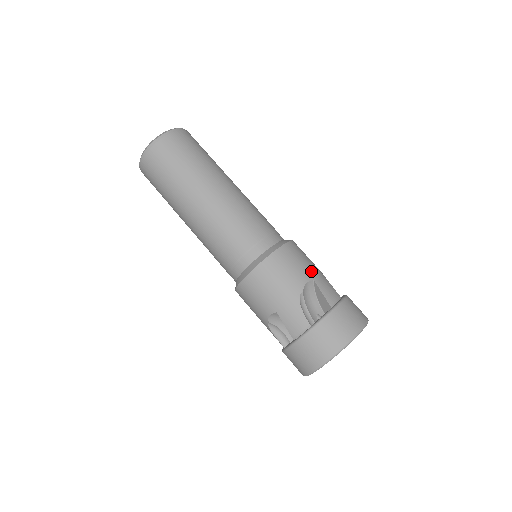
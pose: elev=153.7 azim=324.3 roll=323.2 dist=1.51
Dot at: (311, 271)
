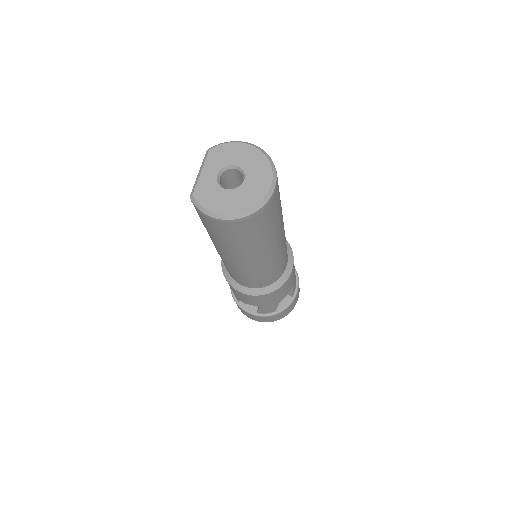
Dot at: (294, 278)
